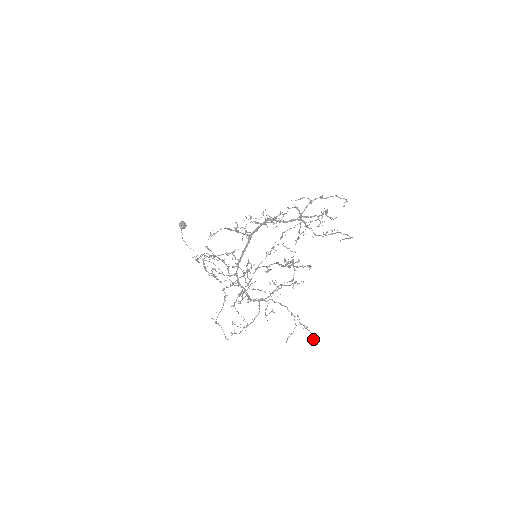
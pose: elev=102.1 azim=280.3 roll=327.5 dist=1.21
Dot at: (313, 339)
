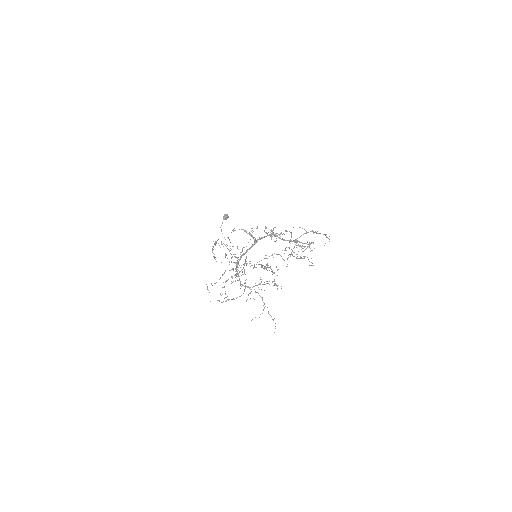
Dot at: occluded
